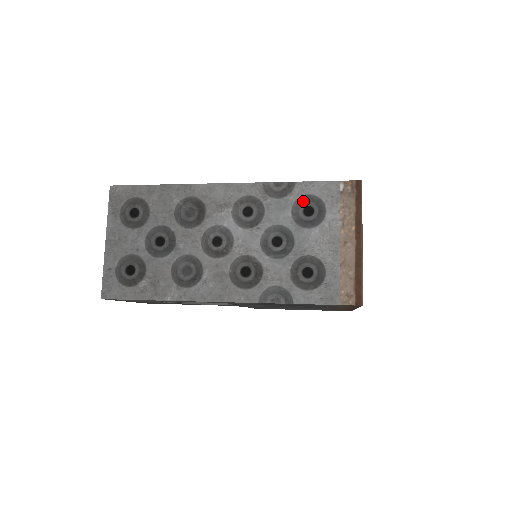
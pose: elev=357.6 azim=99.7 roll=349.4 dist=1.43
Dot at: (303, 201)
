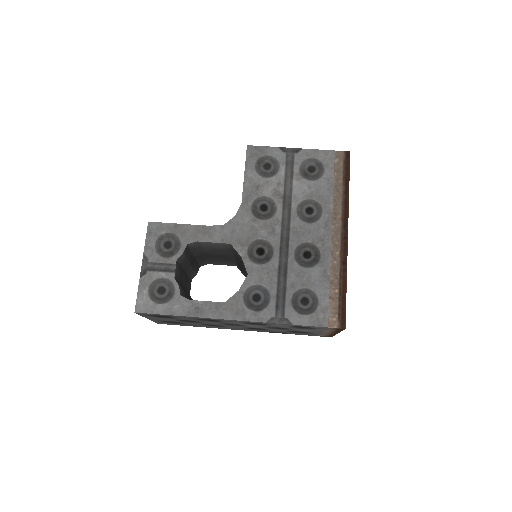
Dot at: (298, 327)
